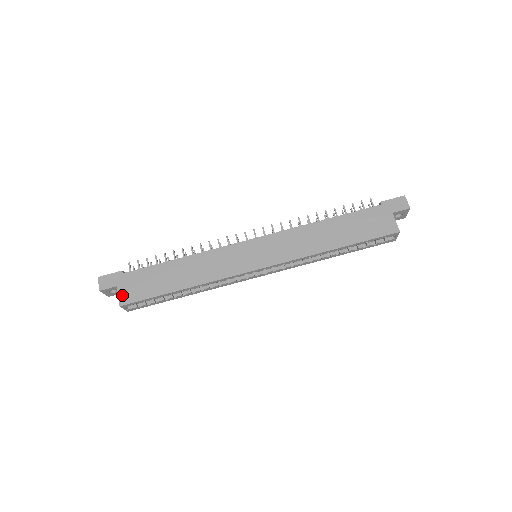
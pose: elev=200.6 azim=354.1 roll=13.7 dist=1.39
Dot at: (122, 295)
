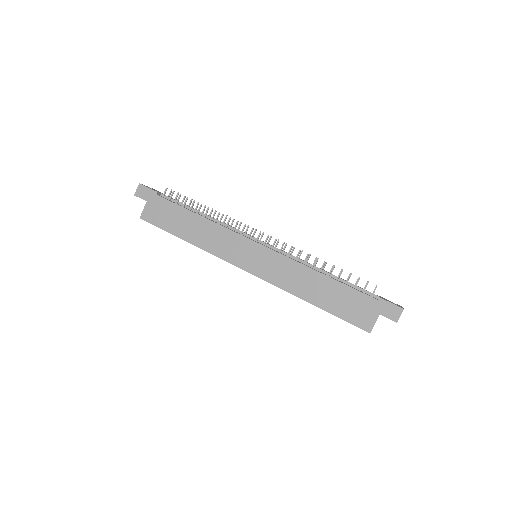
Dot at: (146, 211)
